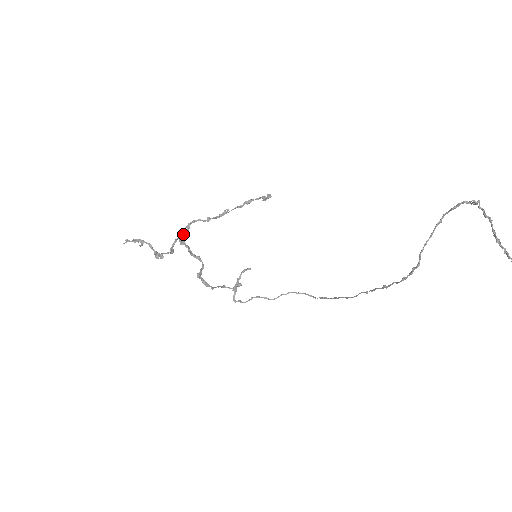
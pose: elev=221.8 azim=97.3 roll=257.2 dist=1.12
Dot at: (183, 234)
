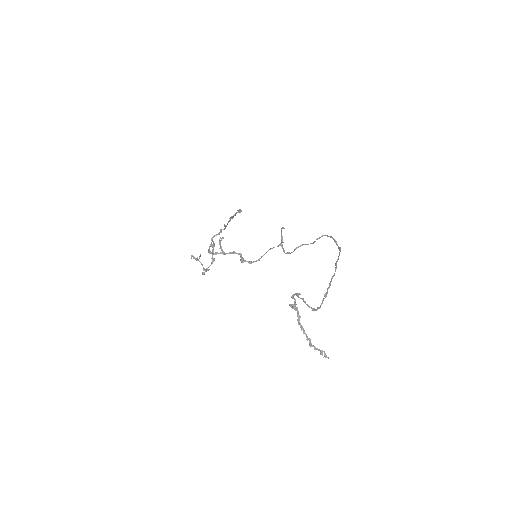
Dot at: (213, 246)
